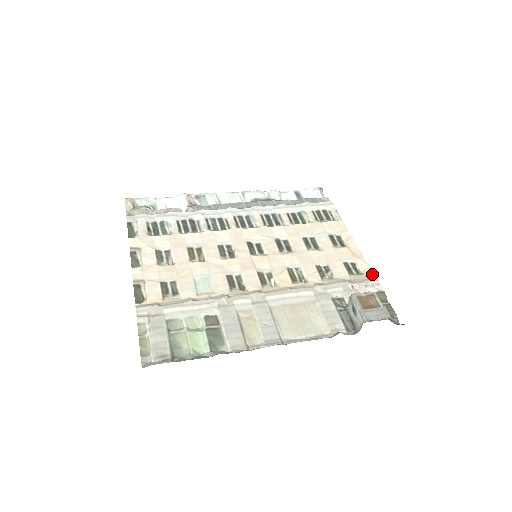
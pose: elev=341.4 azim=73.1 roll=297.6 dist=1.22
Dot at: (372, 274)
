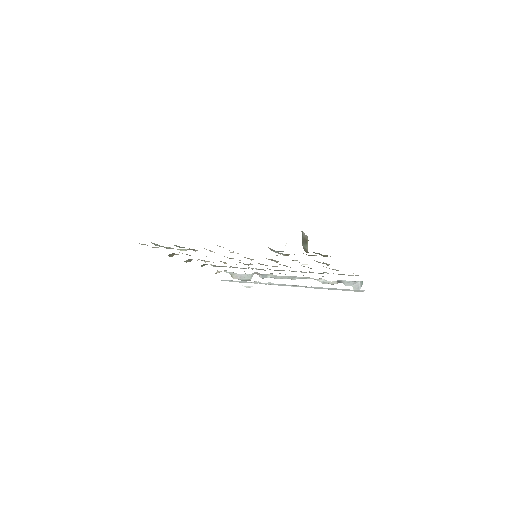
Dot at: occluded
